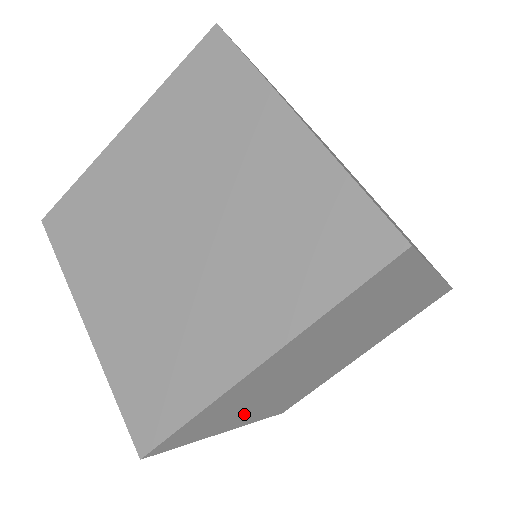
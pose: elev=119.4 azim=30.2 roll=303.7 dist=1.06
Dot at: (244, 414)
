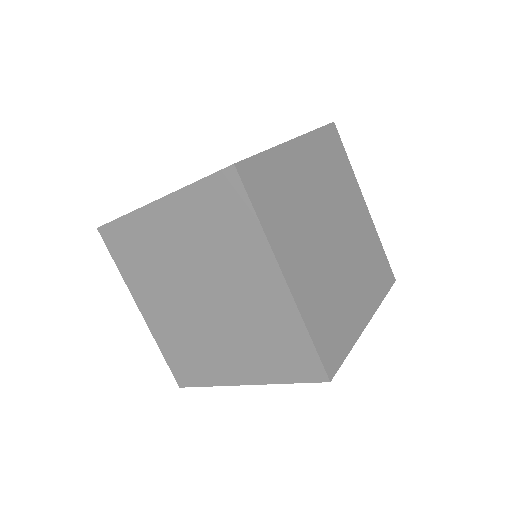
Dot at: occluded
